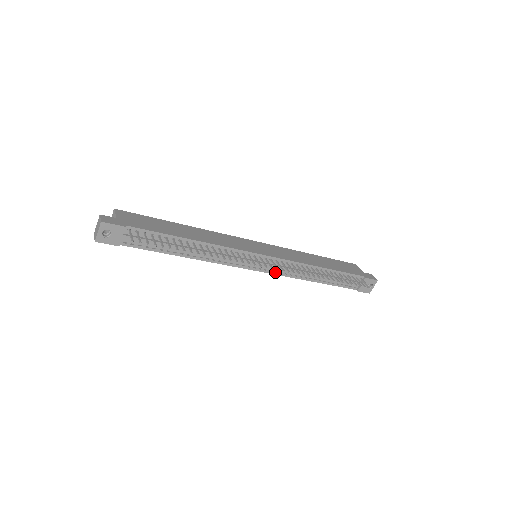
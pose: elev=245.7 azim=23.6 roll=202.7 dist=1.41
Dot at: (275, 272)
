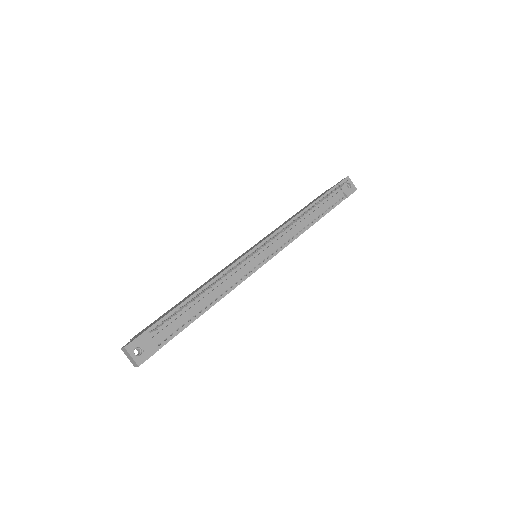
Dot at: (280, 248)
